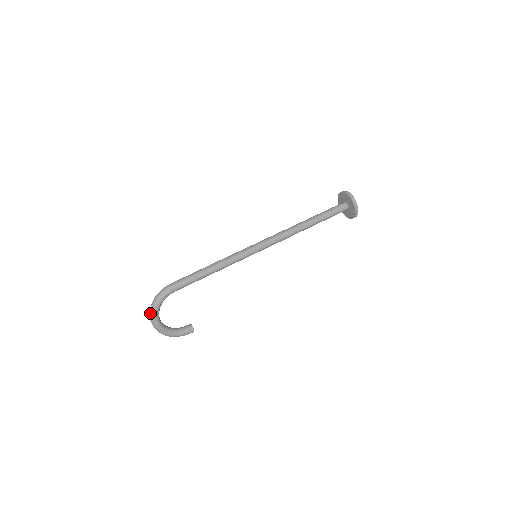
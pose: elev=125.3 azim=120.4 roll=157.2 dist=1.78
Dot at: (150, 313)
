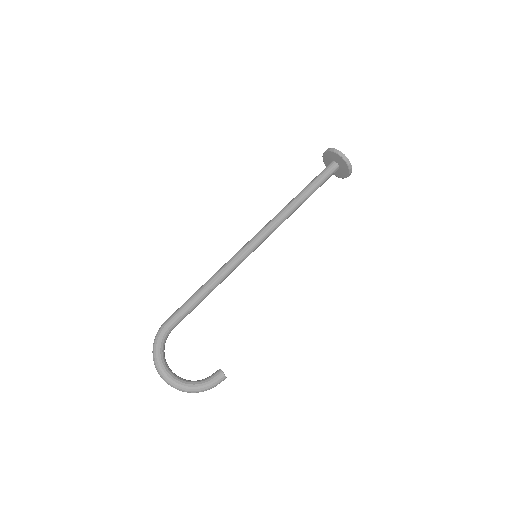
Dot at: (155, 366)
